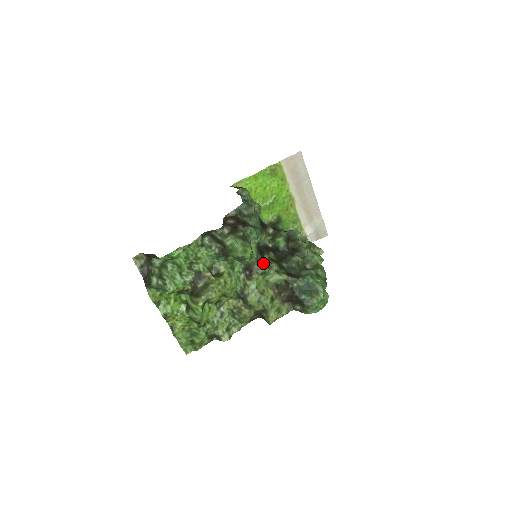
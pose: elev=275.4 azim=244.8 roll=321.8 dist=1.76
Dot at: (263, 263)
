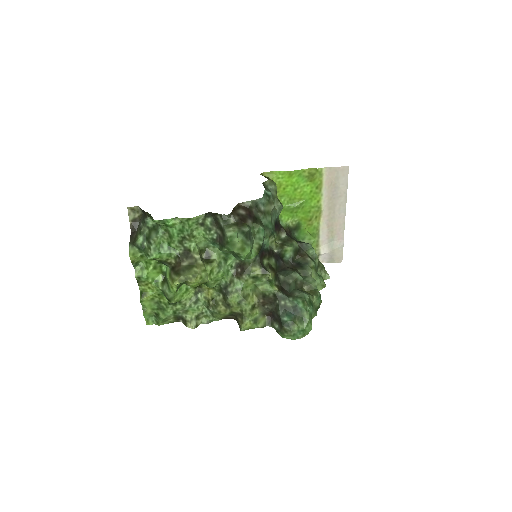
Dot at: (259, 267)
